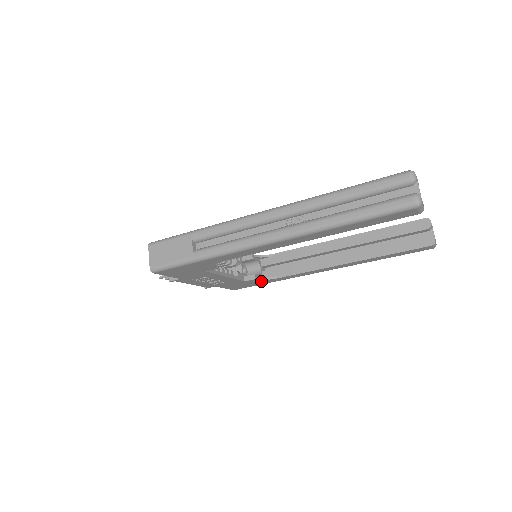
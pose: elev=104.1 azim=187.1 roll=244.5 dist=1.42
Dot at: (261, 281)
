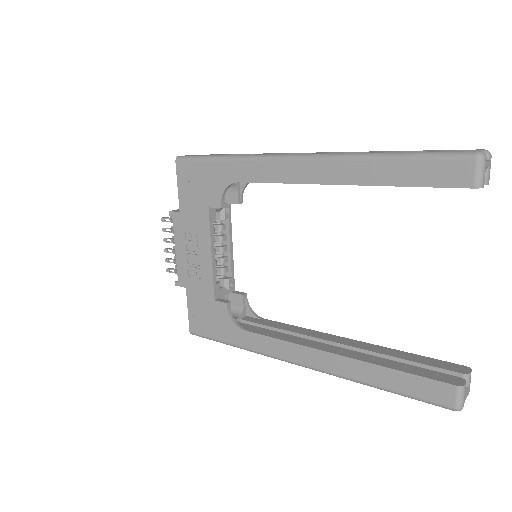
Dot at: (227, 323)
